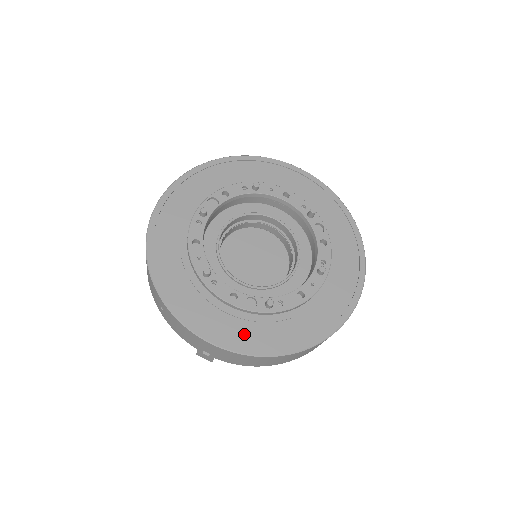
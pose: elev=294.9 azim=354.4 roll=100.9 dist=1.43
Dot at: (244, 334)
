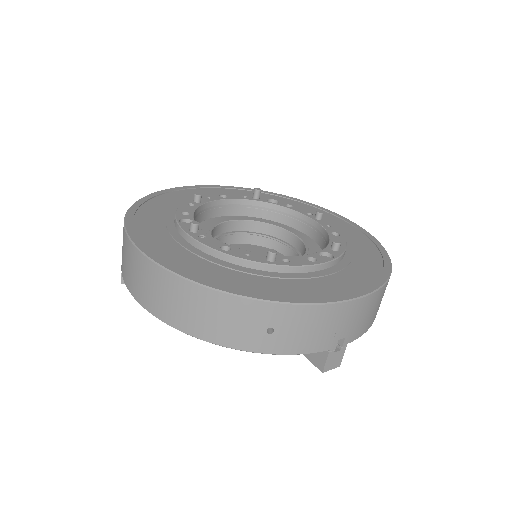
Dot at: (355, 279)
